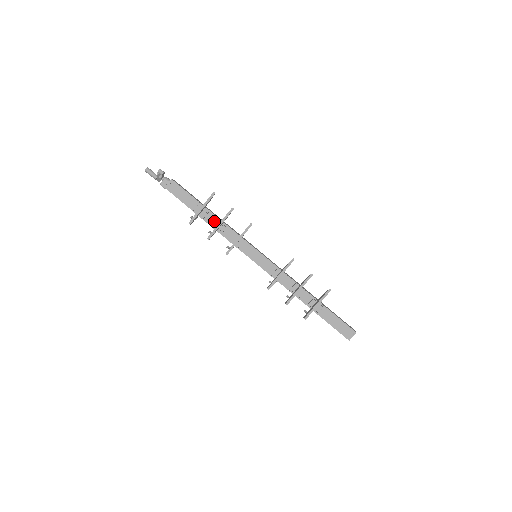
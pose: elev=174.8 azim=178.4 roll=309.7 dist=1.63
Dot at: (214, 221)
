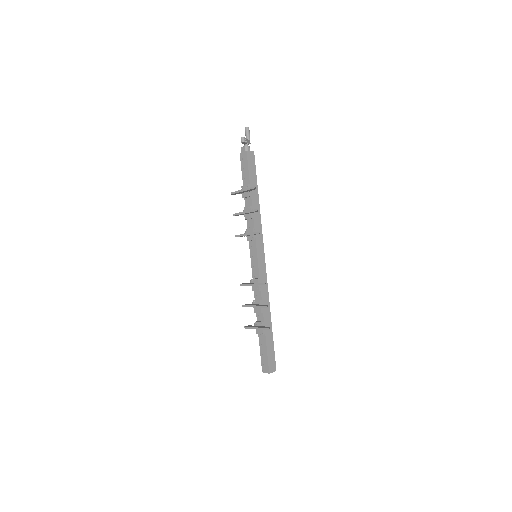
Dot at: (247, 206)
